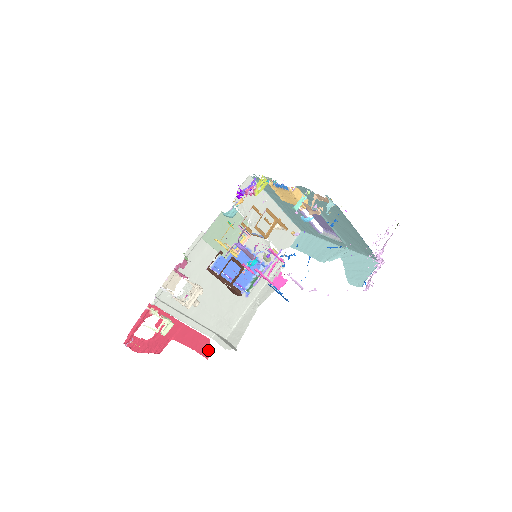
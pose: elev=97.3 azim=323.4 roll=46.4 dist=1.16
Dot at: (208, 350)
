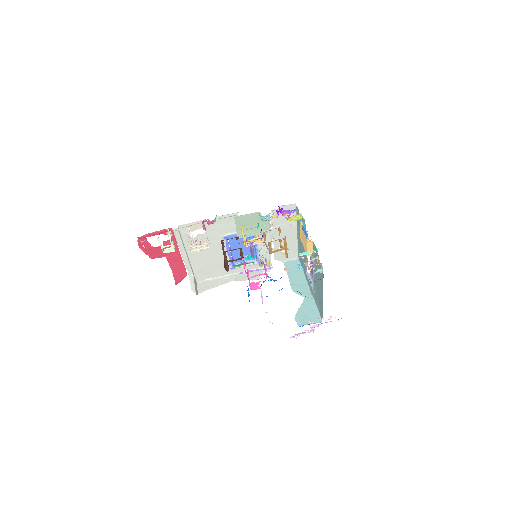
Dot at: (181, 280)
